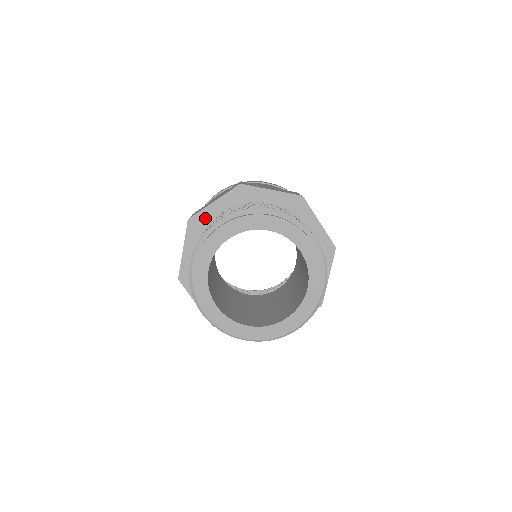
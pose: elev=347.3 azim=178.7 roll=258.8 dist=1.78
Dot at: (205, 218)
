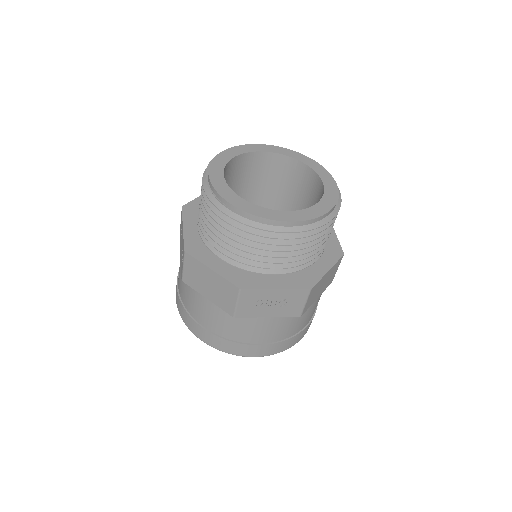
Dot at: (198, 205)
